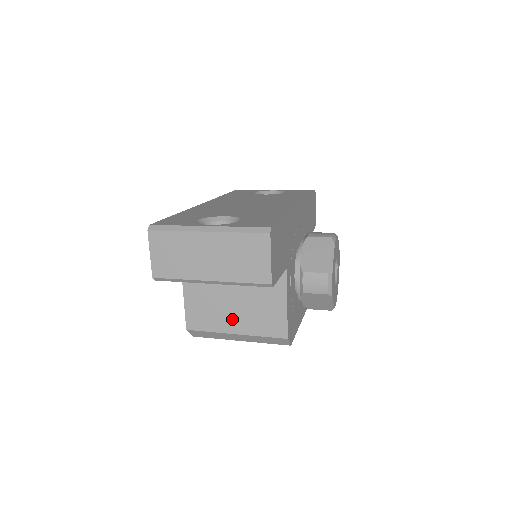
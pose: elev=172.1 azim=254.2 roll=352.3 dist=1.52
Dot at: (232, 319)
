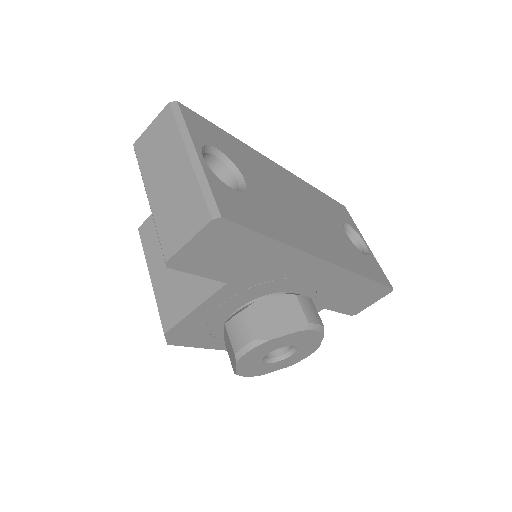
Dot at: (161, 263)
